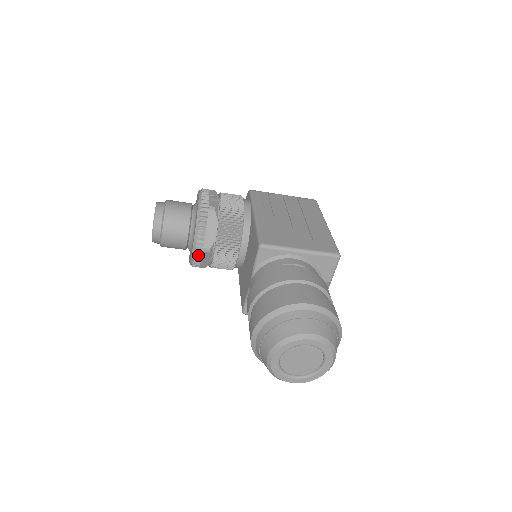
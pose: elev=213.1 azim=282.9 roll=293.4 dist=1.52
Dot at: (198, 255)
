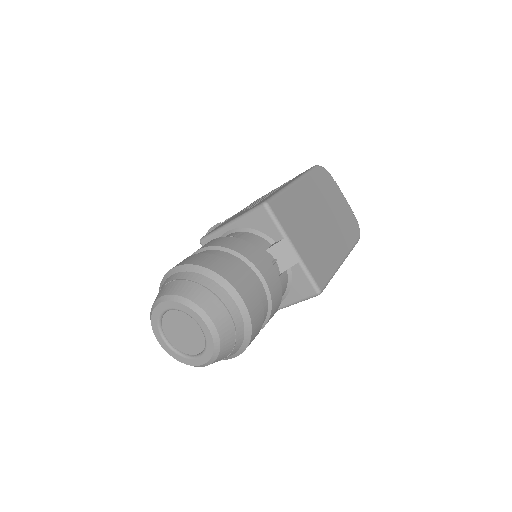
Dot at: occluded
